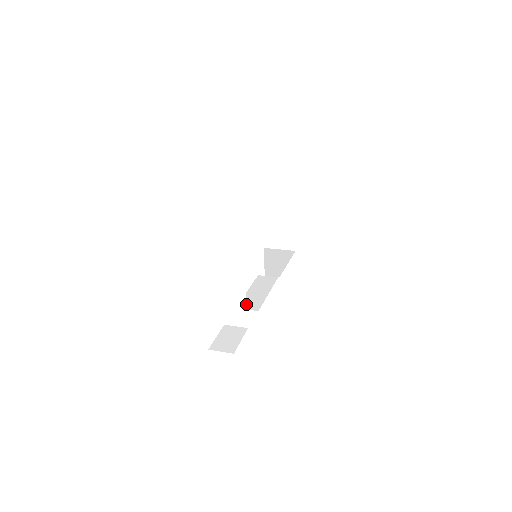
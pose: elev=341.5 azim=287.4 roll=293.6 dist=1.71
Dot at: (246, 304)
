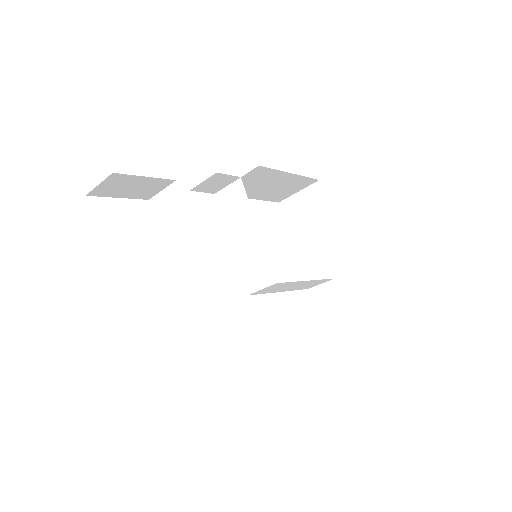
Dot at: (212, 294)
